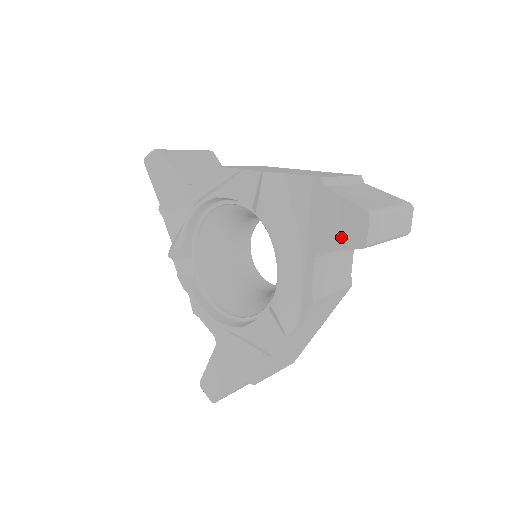
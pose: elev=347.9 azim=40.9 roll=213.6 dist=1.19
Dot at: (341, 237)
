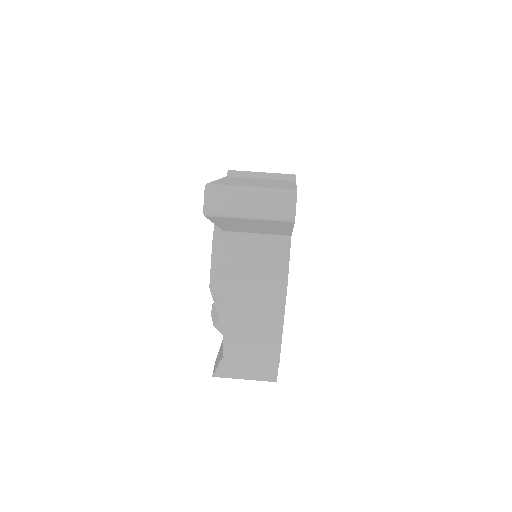
Dot at: occluded
